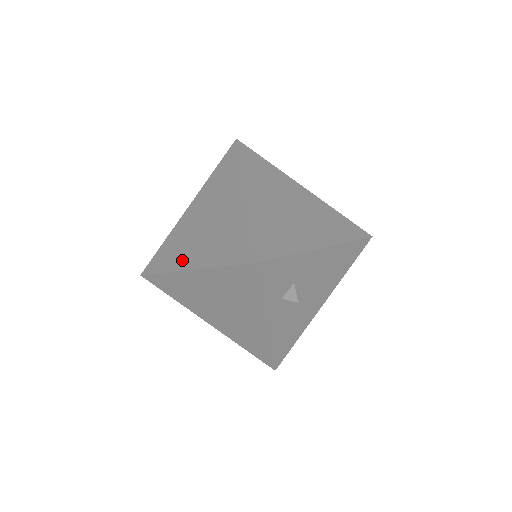
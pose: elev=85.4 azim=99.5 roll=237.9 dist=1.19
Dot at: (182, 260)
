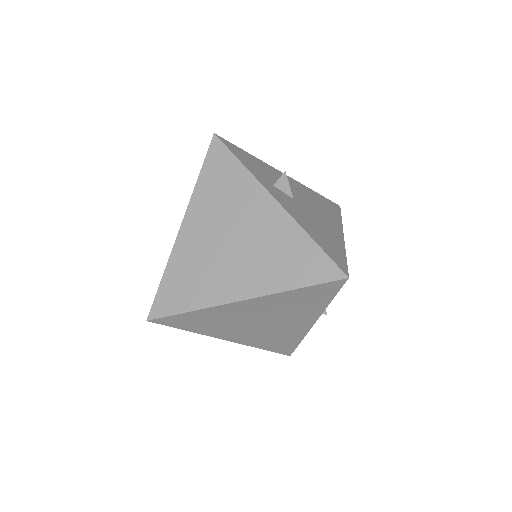
Dot at: occluded
